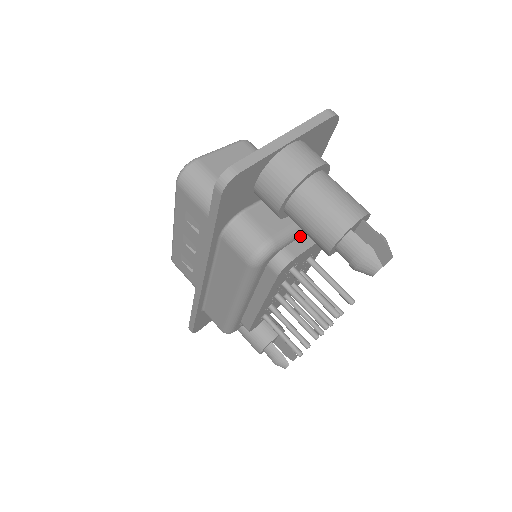
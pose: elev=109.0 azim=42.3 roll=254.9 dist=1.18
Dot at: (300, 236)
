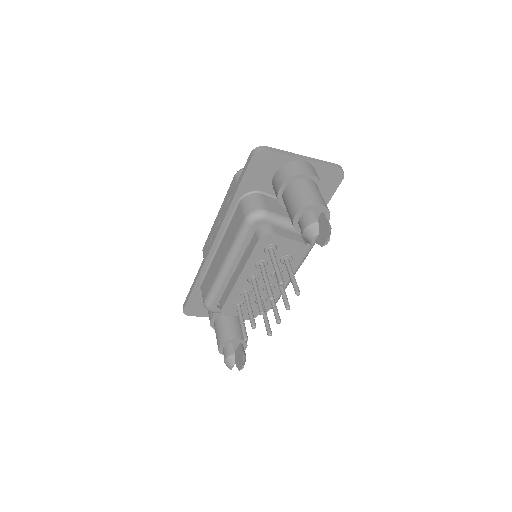
Dot at: (287, 231)
